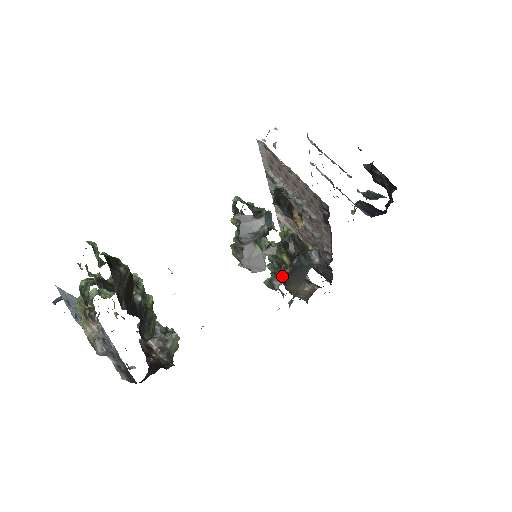
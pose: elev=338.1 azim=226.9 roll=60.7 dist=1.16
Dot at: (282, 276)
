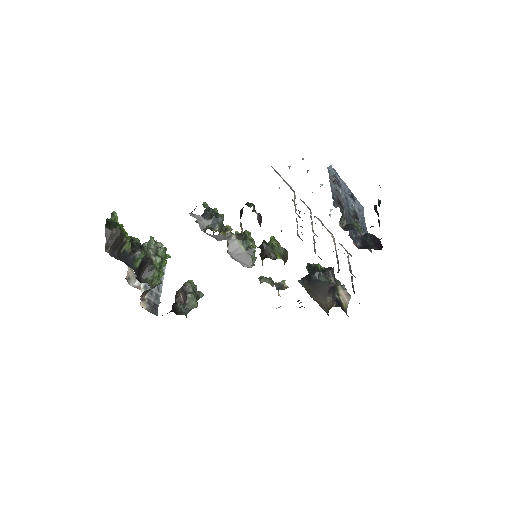
Dot at: (303, 285)
